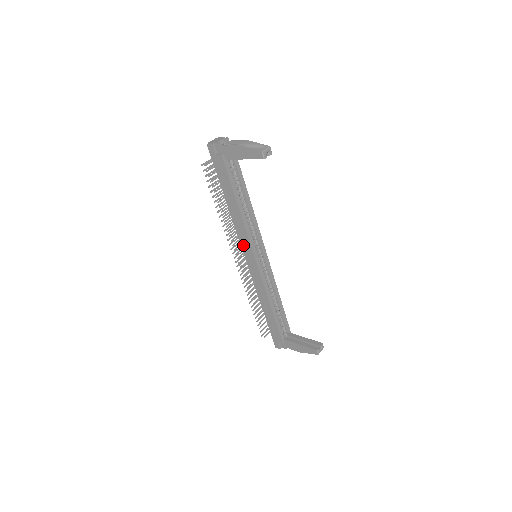
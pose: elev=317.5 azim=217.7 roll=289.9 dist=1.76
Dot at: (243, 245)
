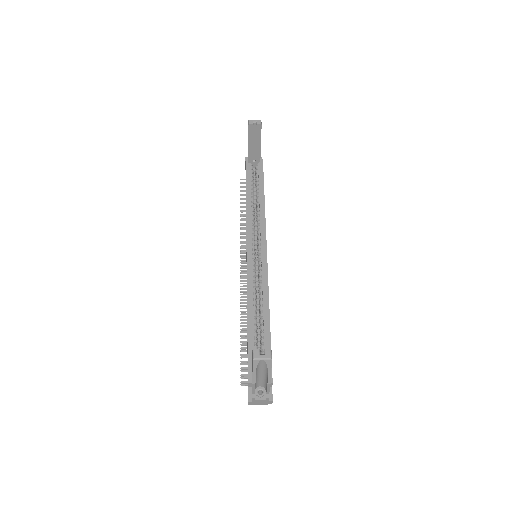
Dot at: occluded
